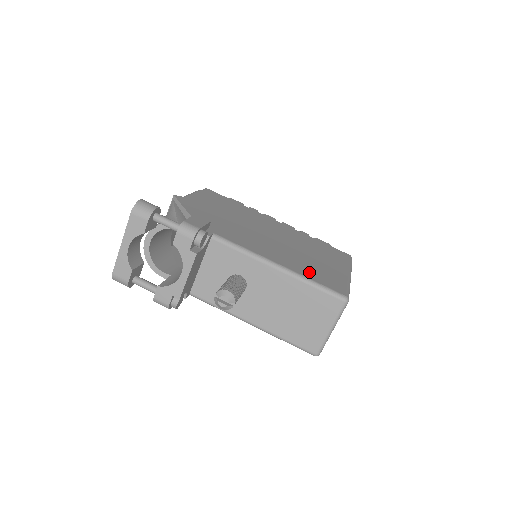
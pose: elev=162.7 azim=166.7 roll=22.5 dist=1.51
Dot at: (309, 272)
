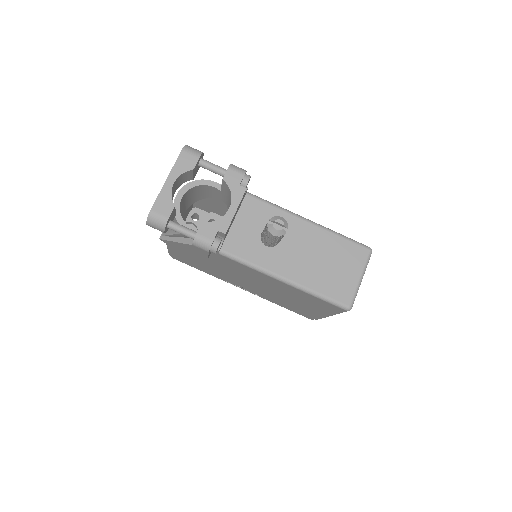
Dot at: occluded
